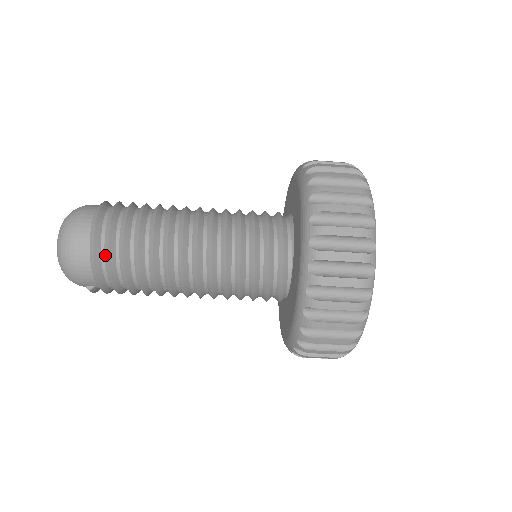
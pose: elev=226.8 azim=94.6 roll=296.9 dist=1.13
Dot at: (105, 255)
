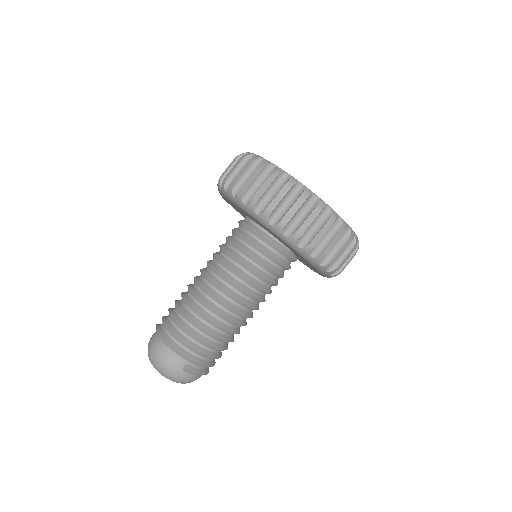
Dot at: (169, 333)
